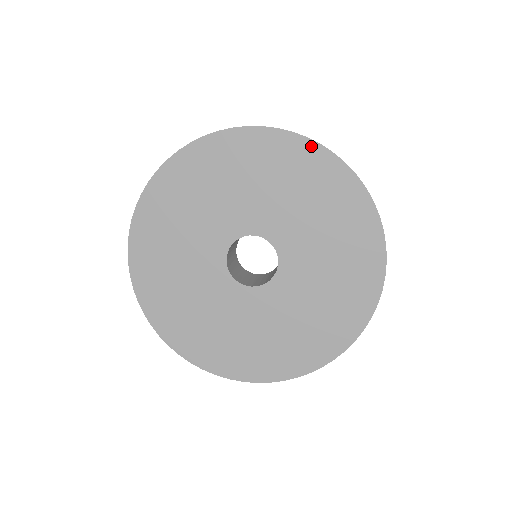
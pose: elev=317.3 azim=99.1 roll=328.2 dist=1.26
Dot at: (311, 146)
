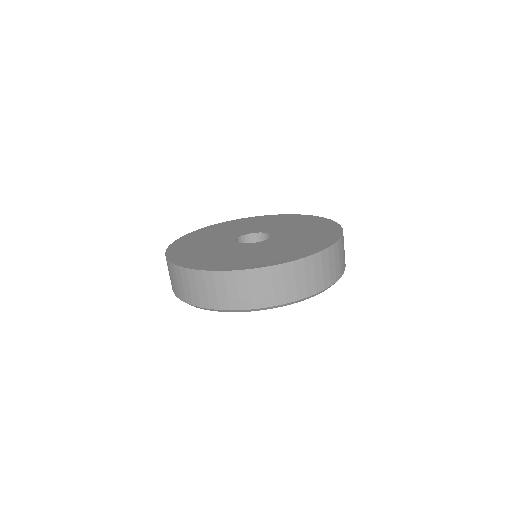
Dot at: (318, 218)
